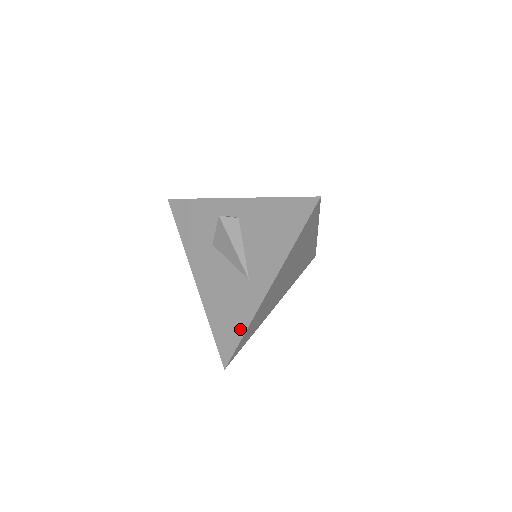
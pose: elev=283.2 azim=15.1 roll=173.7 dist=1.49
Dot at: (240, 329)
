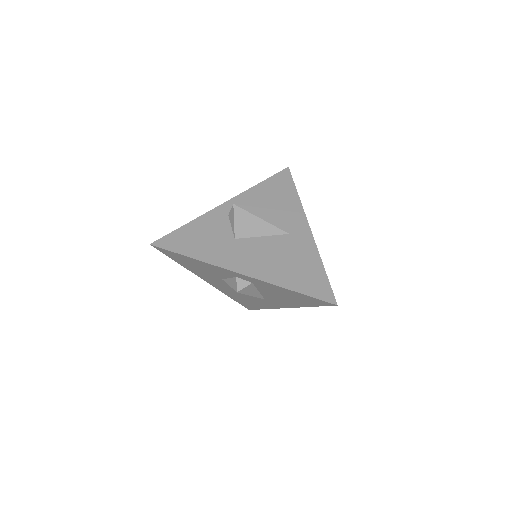
Dot at: (317, 266)
